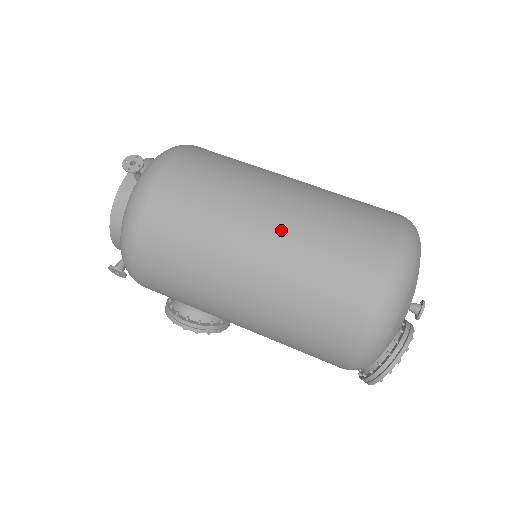
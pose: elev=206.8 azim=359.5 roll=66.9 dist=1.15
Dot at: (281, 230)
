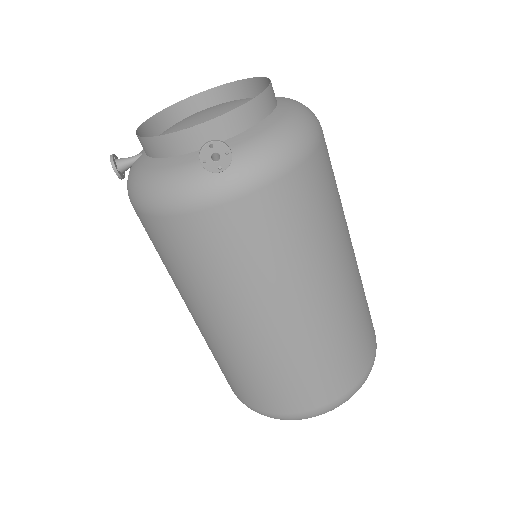
Dot at: (272, 340)
